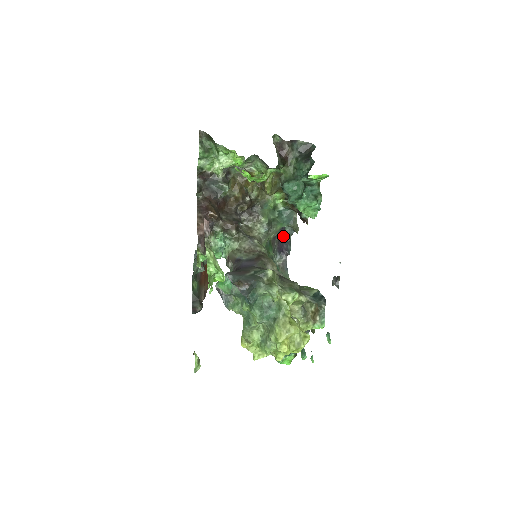
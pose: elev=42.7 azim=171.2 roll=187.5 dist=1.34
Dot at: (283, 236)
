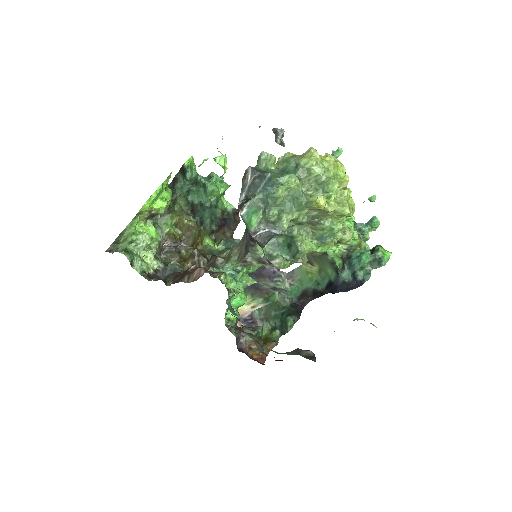
Dot at: (258, 269)
